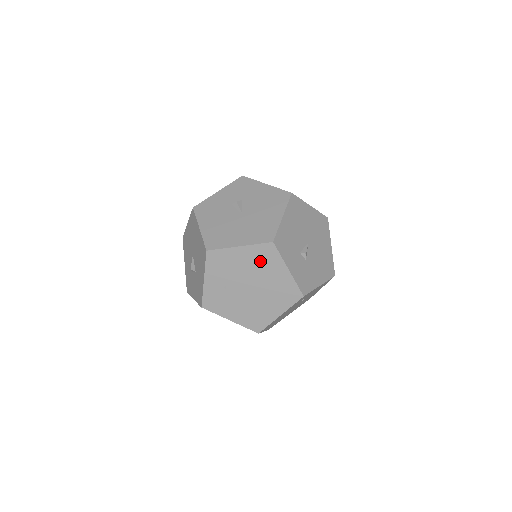
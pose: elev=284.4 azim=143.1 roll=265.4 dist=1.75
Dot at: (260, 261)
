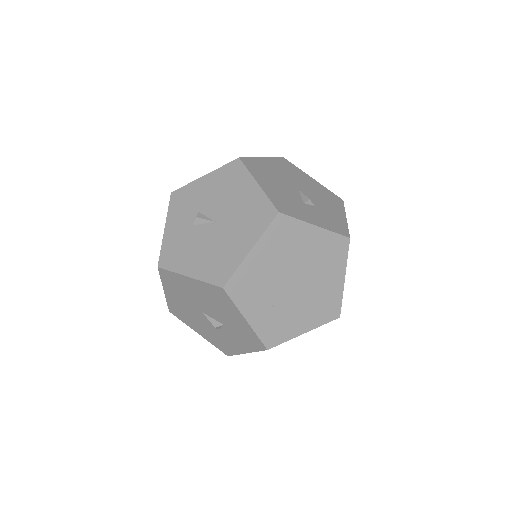
Dot at: (283, 245)
